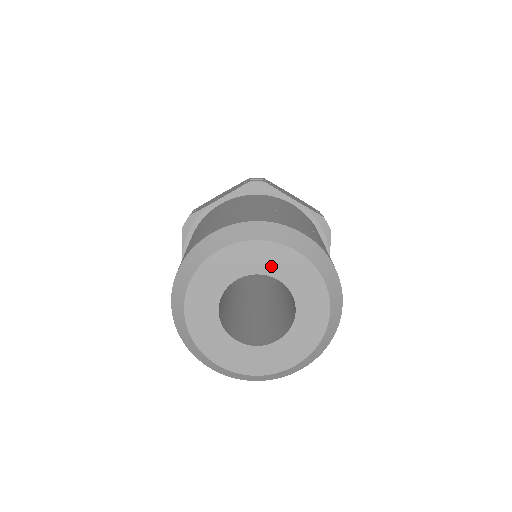
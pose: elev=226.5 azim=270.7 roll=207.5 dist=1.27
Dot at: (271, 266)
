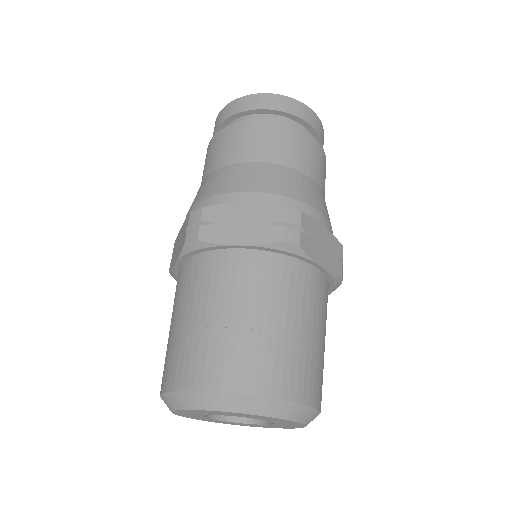
Dot at: (266, 419)
